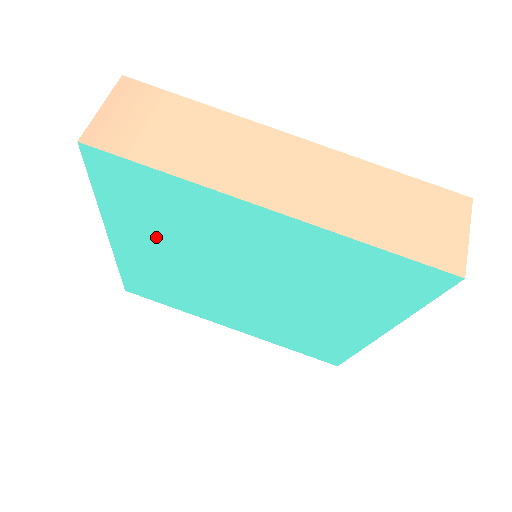
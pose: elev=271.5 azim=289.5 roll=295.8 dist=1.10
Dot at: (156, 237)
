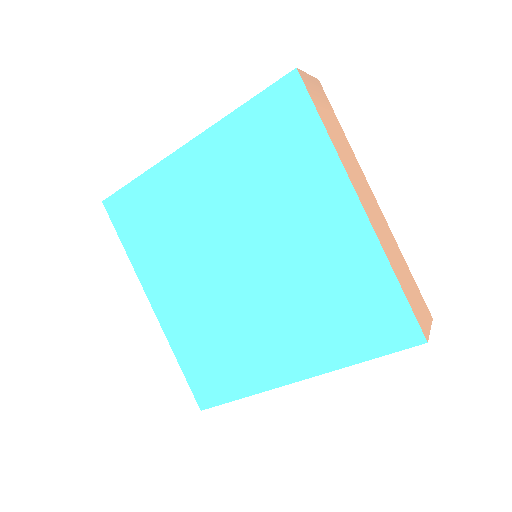
Dot at: (234, 170)
